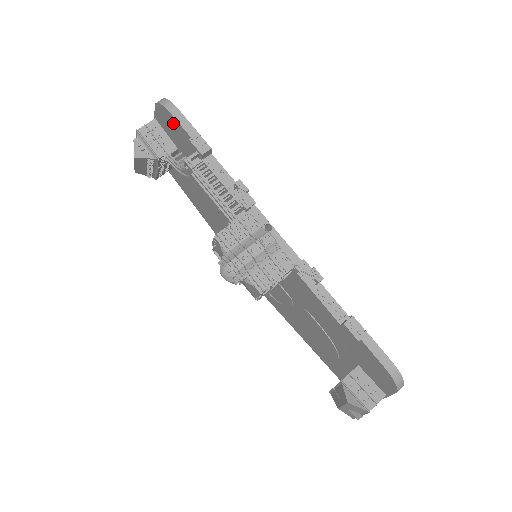
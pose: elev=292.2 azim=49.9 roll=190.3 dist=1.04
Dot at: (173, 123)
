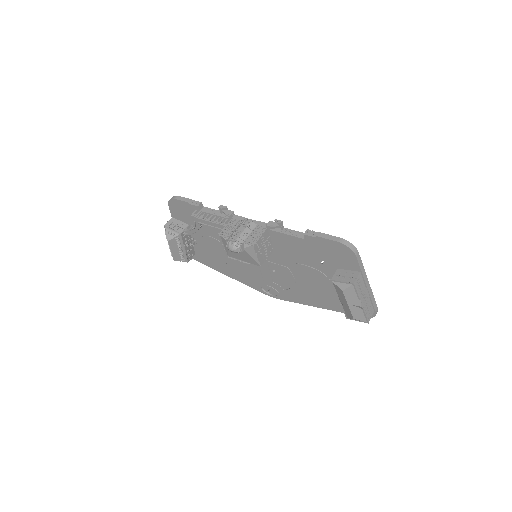
Dot at: (180, 205)
